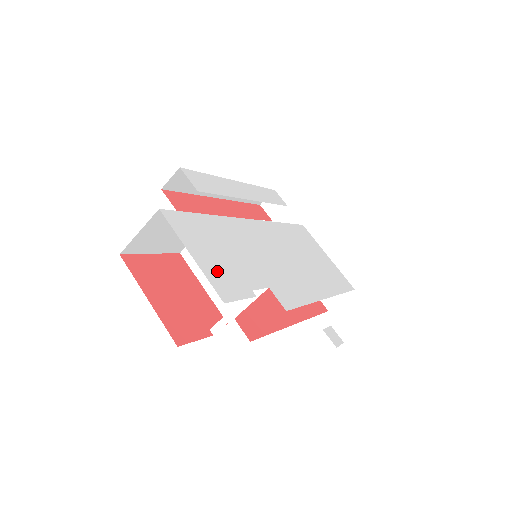
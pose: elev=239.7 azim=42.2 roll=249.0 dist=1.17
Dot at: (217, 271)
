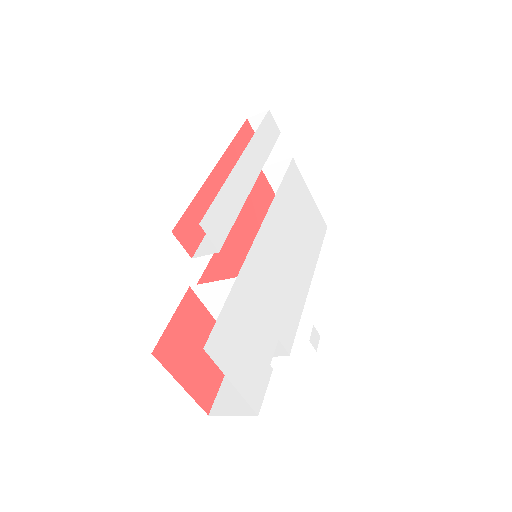
Dot at: (249, 377)
